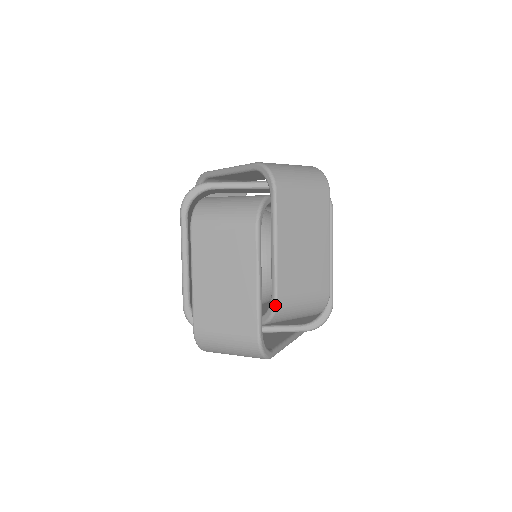
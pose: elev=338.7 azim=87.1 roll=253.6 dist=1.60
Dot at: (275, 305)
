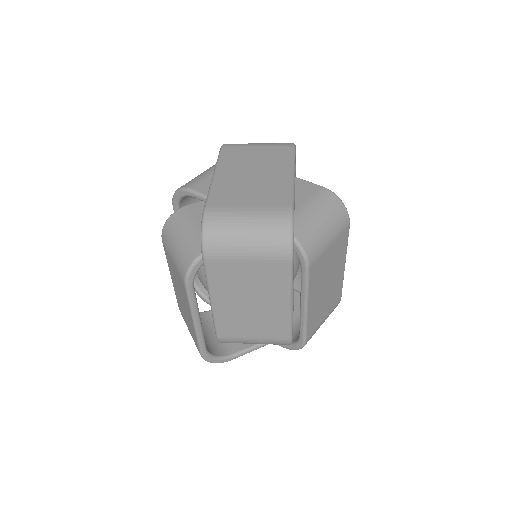
Dot at: (217, 339)
